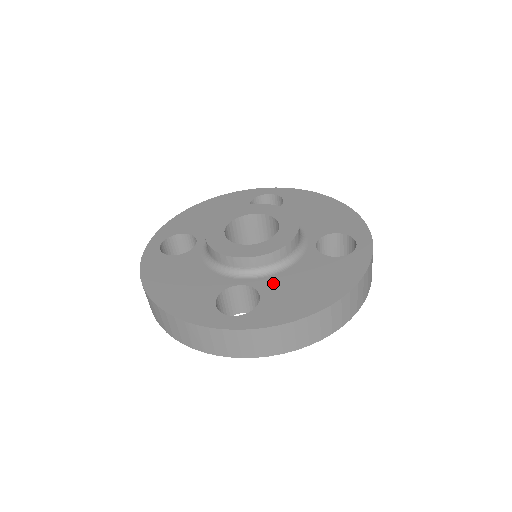
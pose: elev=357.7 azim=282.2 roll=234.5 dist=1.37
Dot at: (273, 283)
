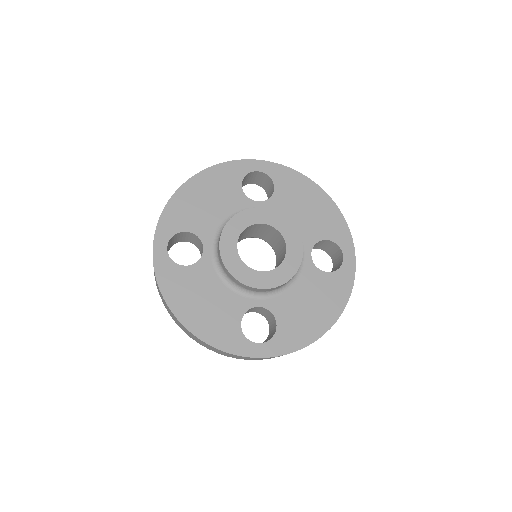
Dot at: (284, 305)
